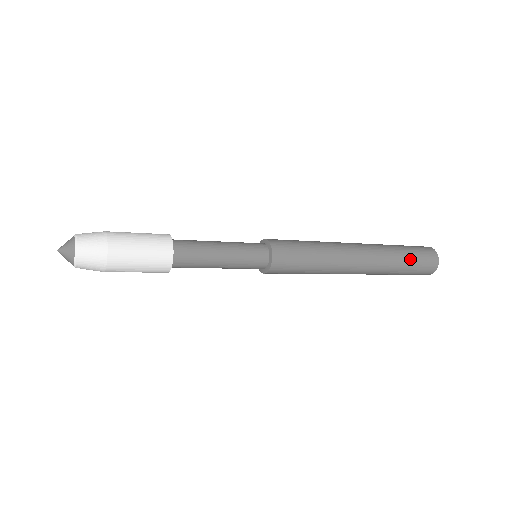
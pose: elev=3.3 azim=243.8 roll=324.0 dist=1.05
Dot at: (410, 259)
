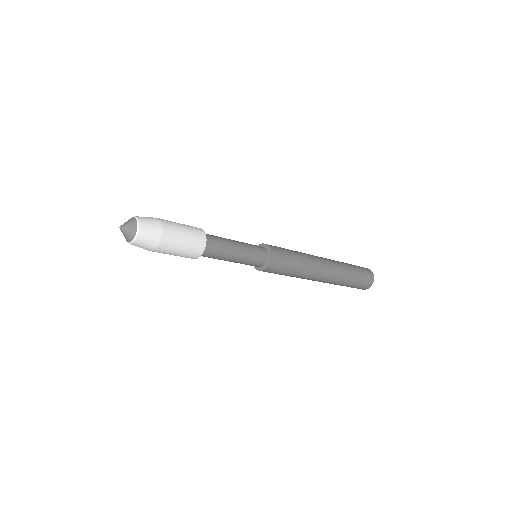
Dot at: (357, 273)
